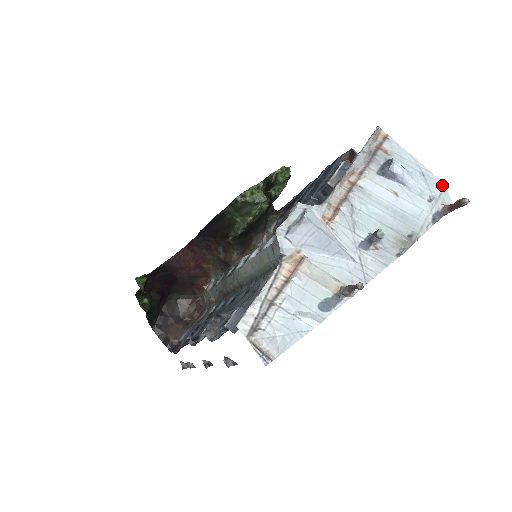
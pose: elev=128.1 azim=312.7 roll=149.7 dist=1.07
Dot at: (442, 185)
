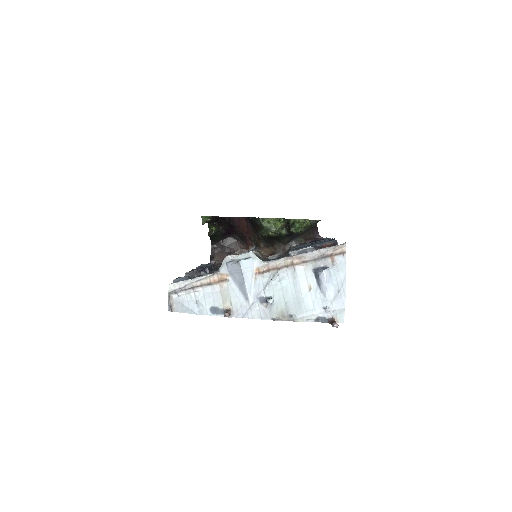
Dot at: (343, 306)
